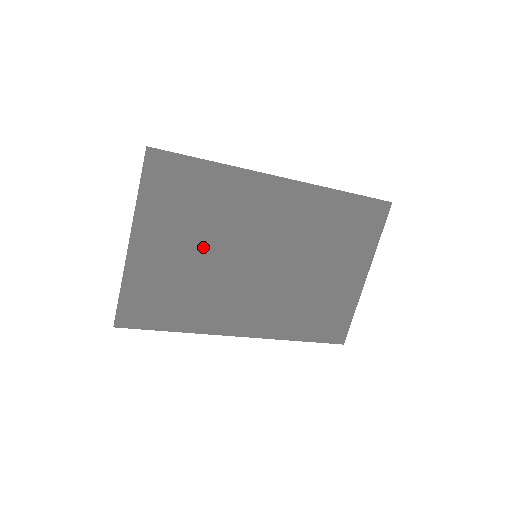
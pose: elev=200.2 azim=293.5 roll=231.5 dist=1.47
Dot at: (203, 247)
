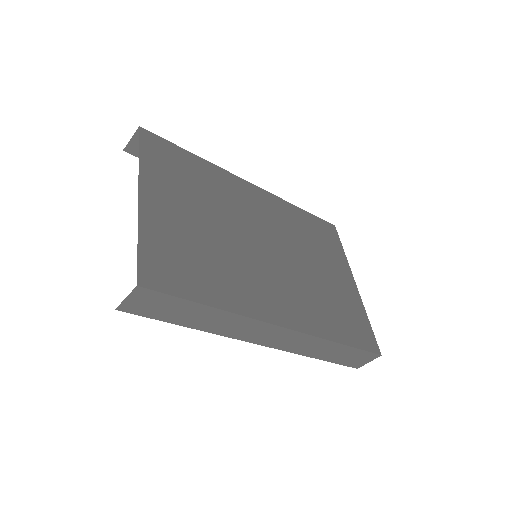
Dot at: (211, 219)
